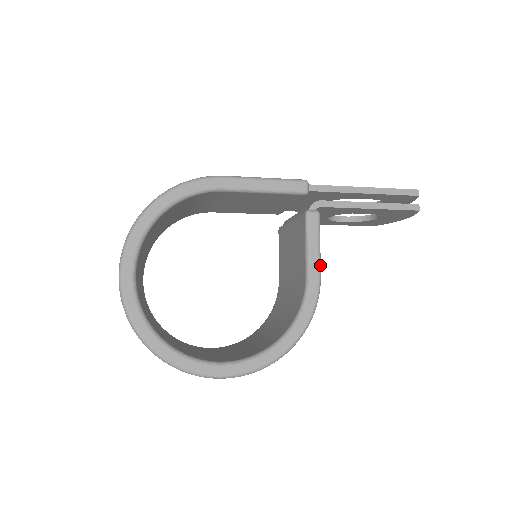
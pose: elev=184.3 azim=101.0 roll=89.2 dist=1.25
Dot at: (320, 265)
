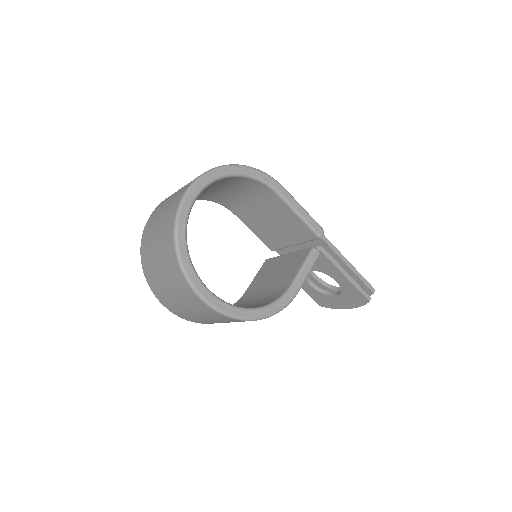
Dot at: occluded
